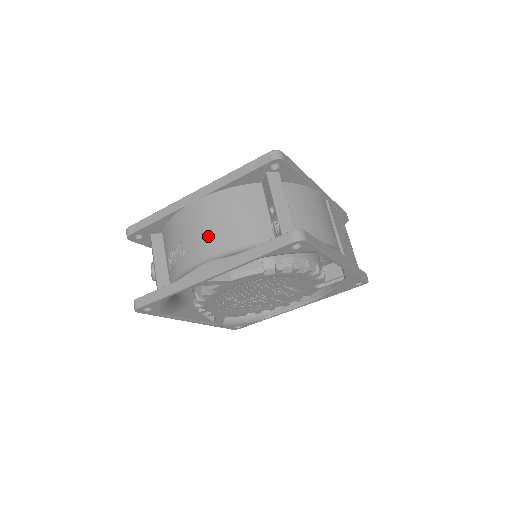
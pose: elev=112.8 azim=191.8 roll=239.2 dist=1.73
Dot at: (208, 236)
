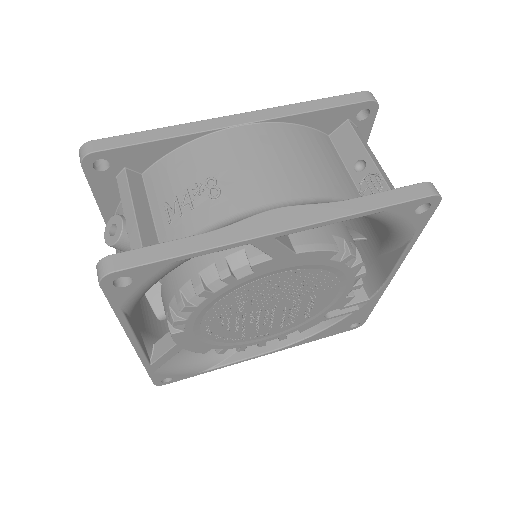
Dot at: (273, 173)
